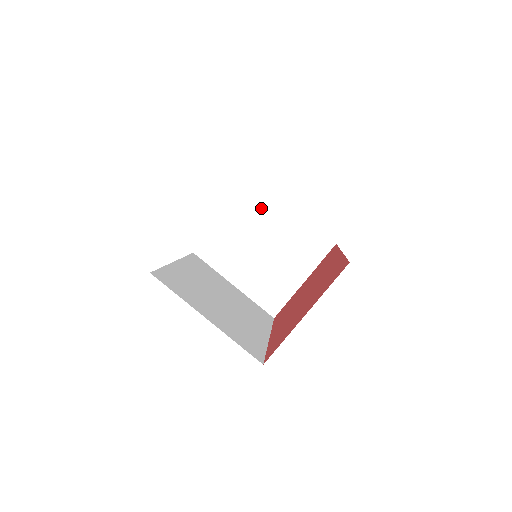
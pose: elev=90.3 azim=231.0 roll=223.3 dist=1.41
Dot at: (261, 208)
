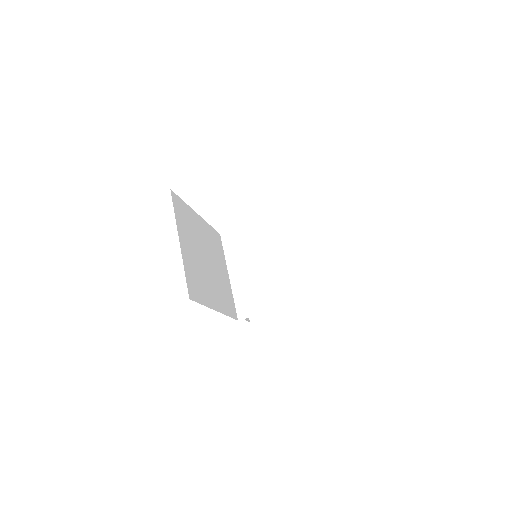
Dot at: (289, 235)
